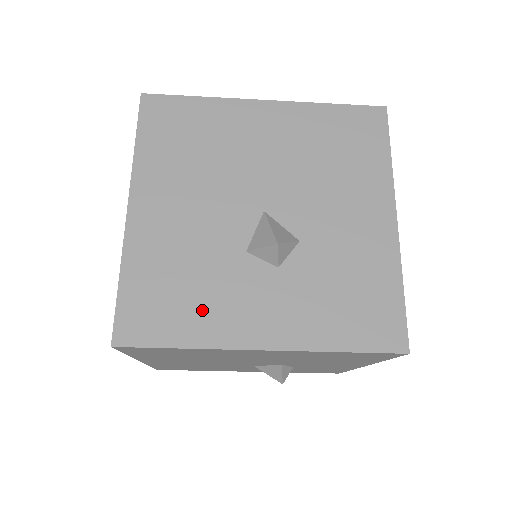
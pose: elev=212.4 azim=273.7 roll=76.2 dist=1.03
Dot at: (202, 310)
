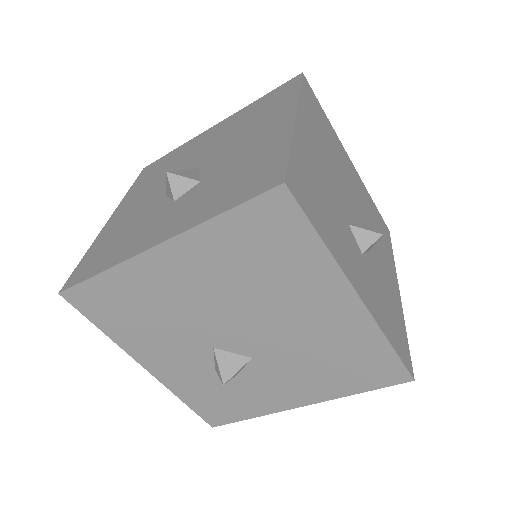
Dot at: (332, 230)
